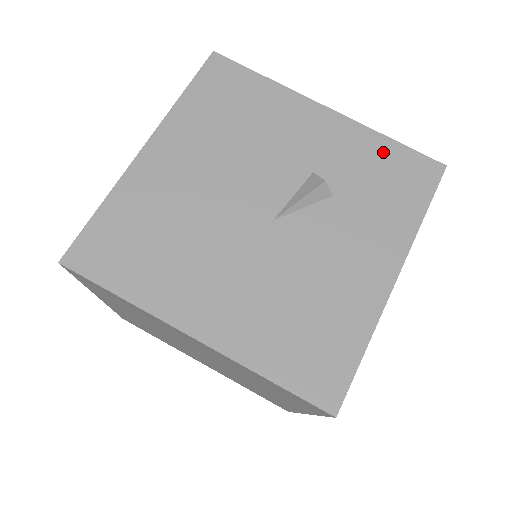
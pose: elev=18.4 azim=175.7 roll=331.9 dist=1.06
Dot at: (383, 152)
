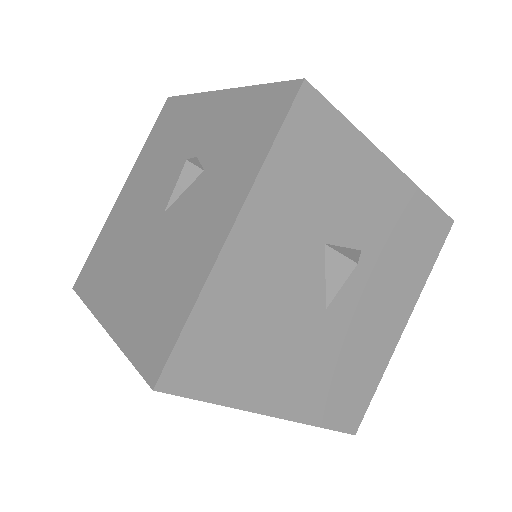
Dot at: (250, 103)
